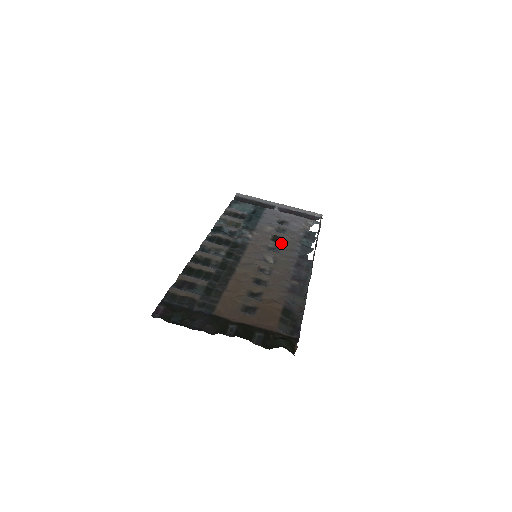
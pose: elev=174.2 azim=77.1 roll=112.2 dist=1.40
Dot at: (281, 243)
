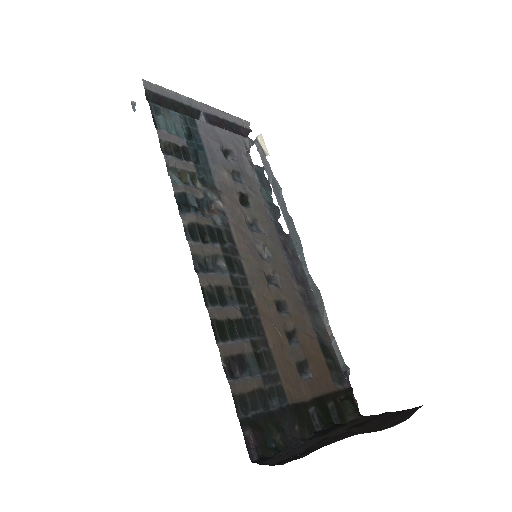
Dot at: (254, 209)
